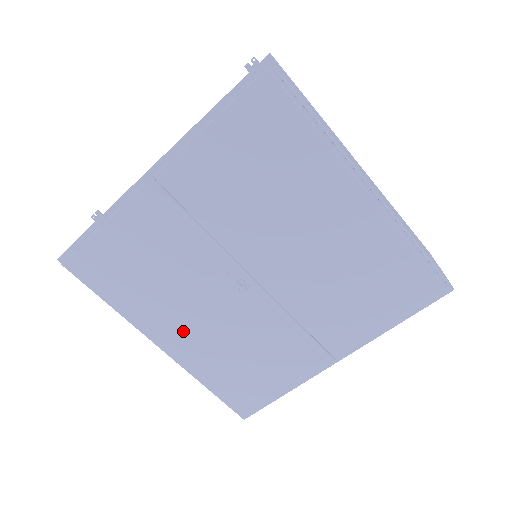
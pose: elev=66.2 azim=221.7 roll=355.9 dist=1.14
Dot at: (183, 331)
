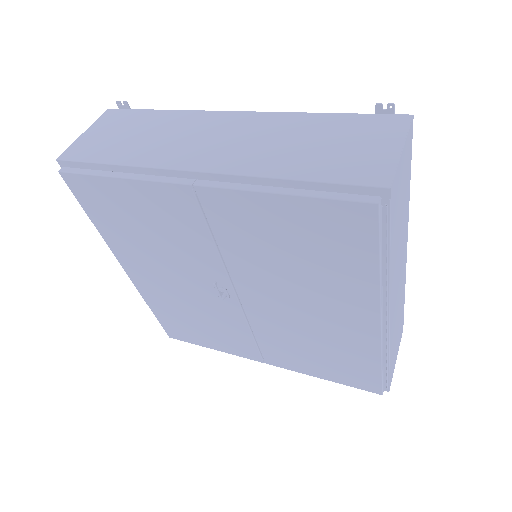
Dot at: (152, 277)
